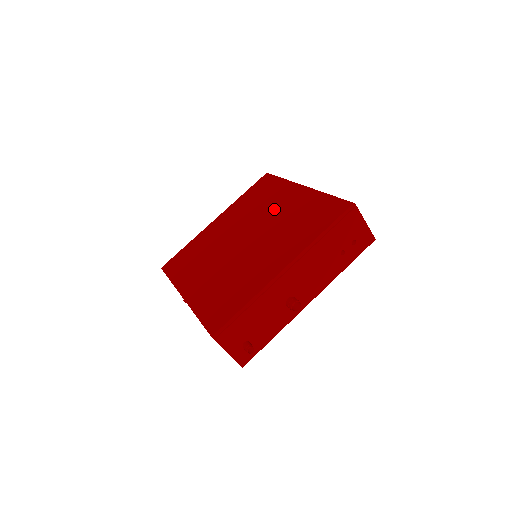
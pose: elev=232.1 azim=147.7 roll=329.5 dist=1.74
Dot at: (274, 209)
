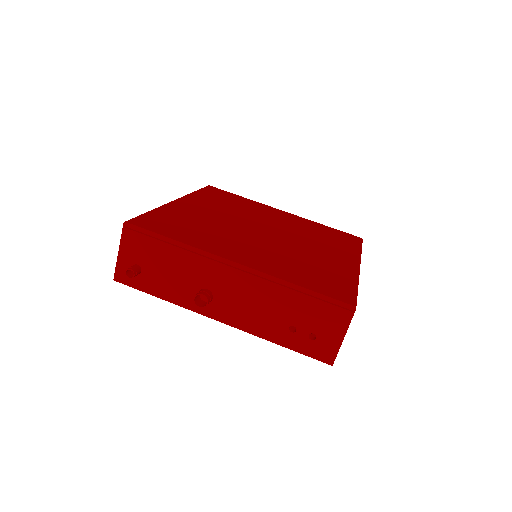
Dot at: (316, 247)
